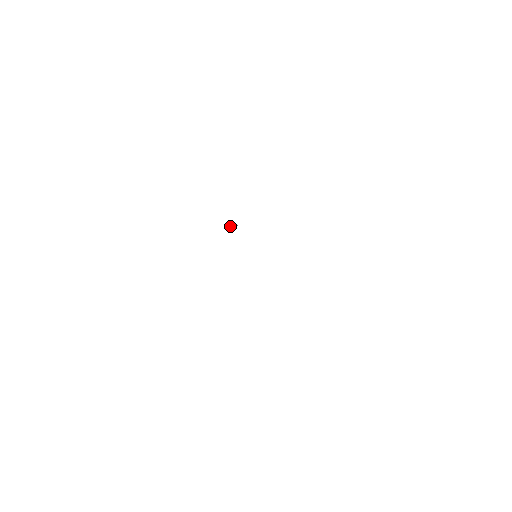
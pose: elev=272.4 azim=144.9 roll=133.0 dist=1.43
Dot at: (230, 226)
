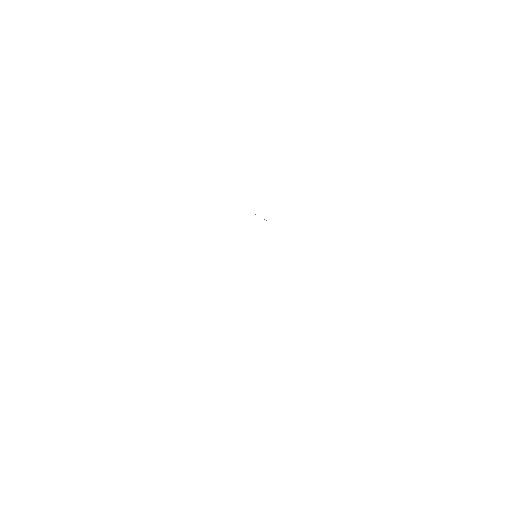
Dot at: occluded
